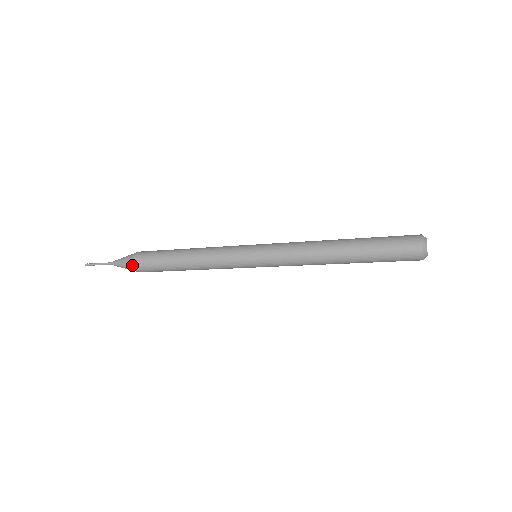
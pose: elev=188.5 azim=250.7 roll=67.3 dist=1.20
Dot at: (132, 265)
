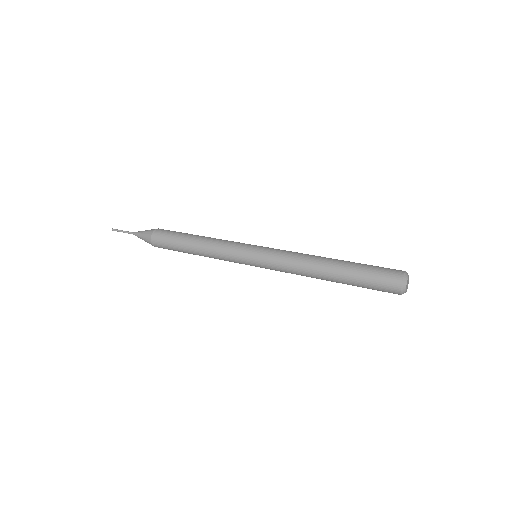
Dot at: occluded
